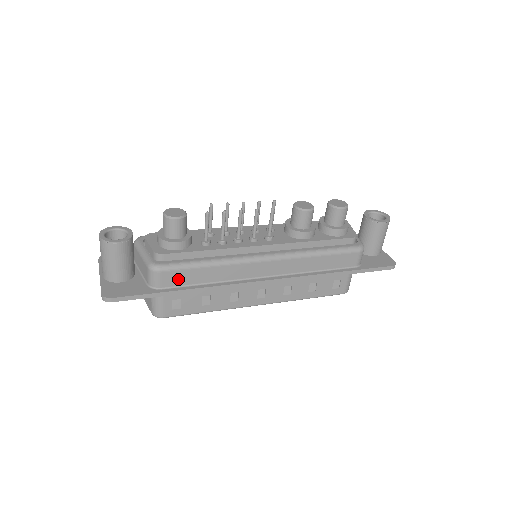
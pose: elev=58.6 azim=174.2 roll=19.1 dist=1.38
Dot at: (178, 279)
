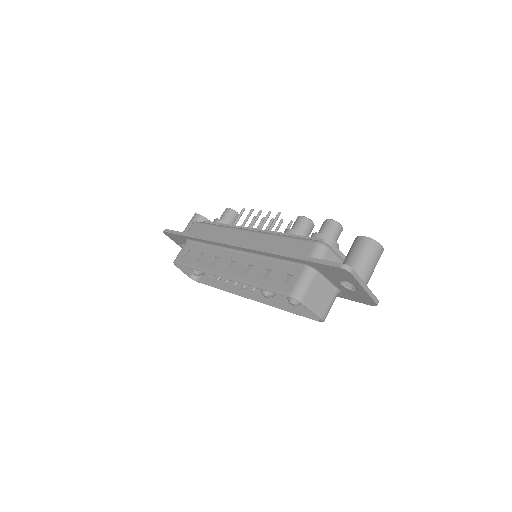
Dot at: (197, 231)
